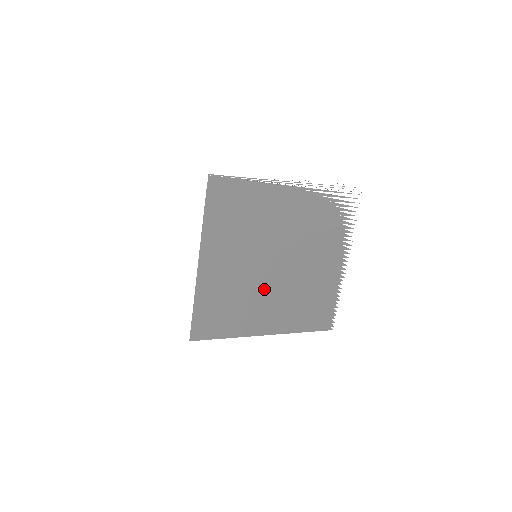
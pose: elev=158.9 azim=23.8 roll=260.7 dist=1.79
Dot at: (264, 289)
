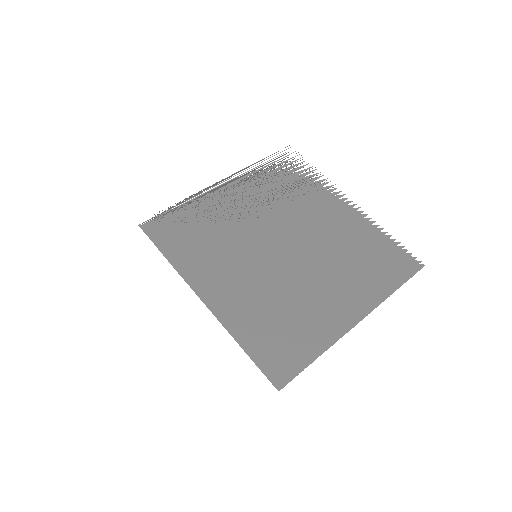
Dot at: (300, 279)
